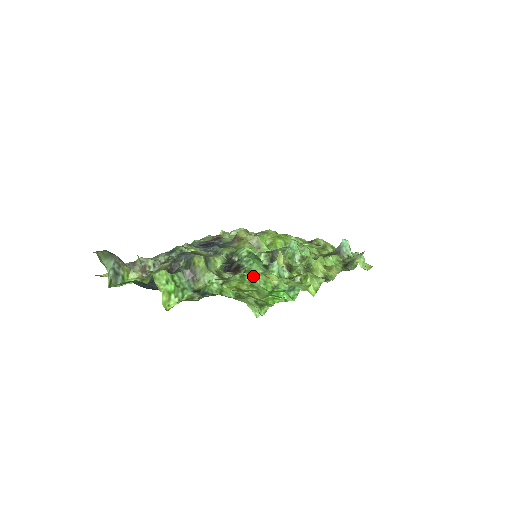
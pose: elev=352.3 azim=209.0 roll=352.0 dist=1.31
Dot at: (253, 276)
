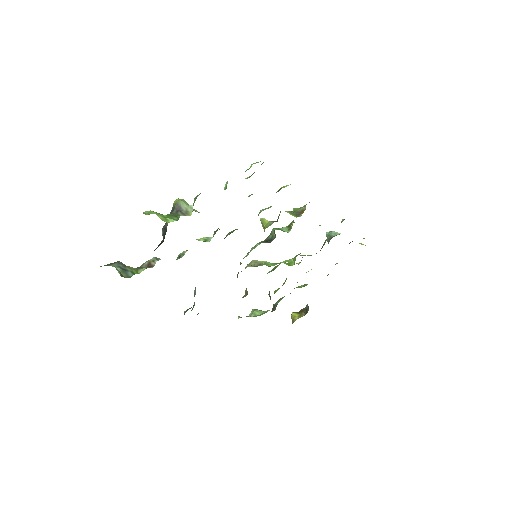
Dot at: (226, 184)
